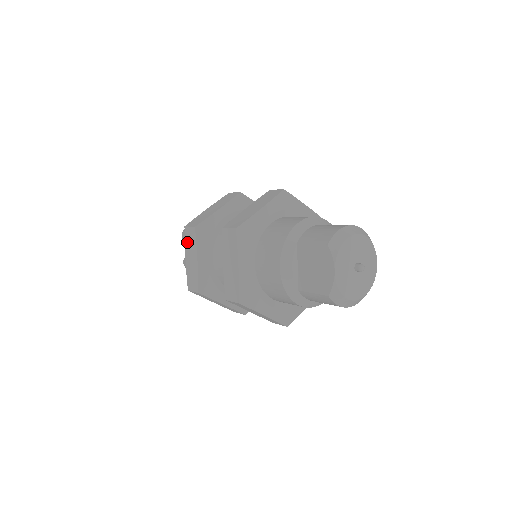
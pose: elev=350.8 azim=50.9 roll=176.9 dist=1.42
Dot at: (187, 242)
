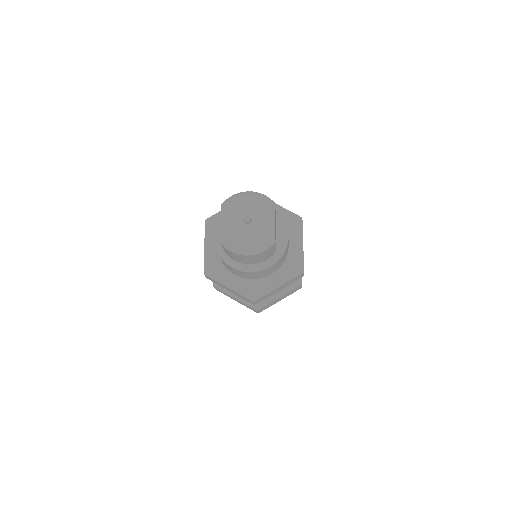
Dot at: occluded
